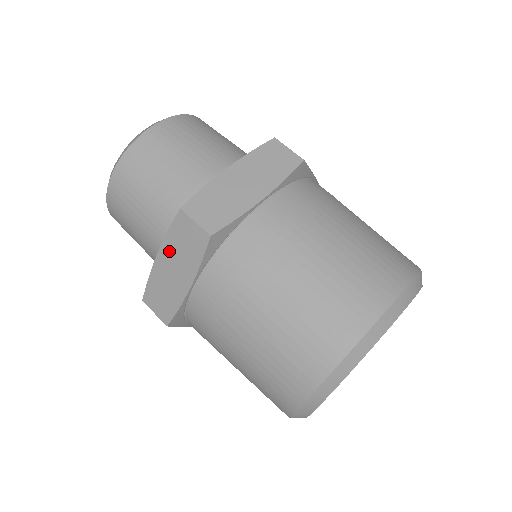
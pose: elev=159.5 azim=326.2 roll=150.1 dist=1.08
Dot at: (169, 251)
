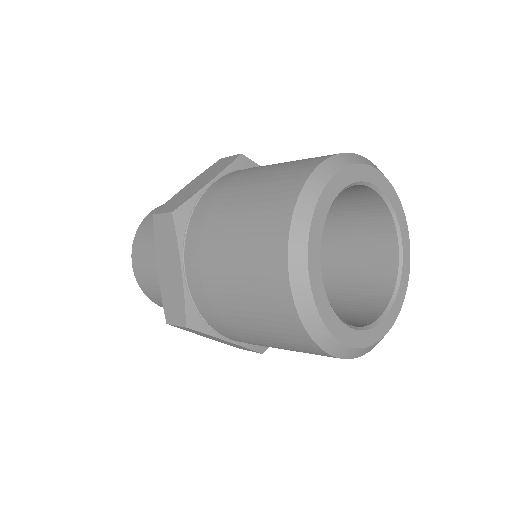
Dot at: (161, 256)
